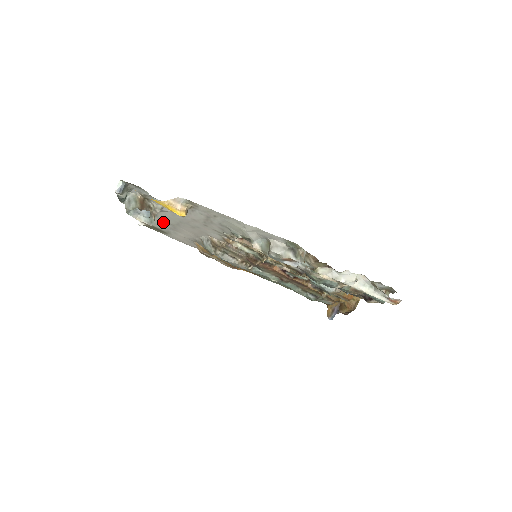
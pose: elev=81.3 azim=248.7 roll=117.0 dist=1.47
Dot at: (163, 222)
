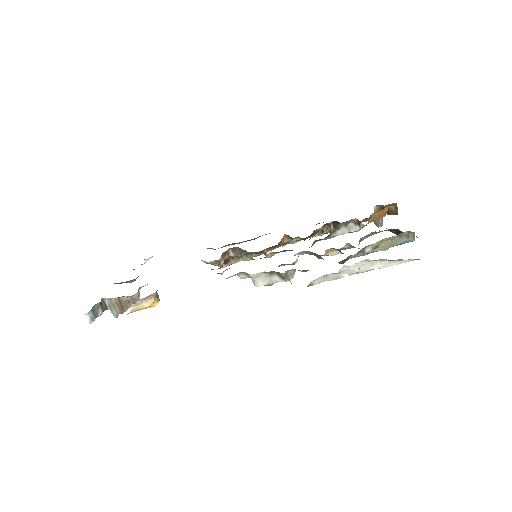
Dot at: occluded
